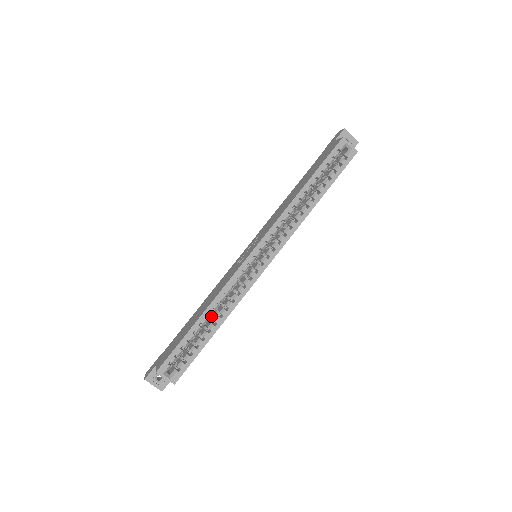
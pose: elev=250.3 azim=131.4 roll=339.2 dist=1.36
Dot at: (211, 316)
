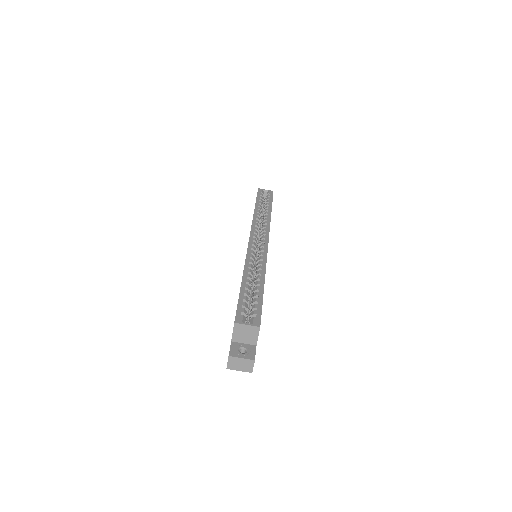
Dot at: occluded
